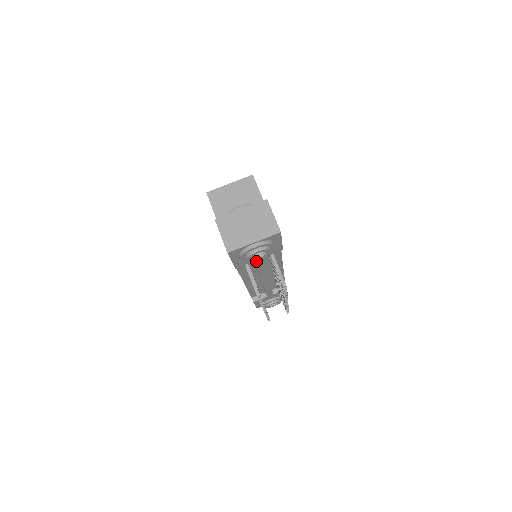
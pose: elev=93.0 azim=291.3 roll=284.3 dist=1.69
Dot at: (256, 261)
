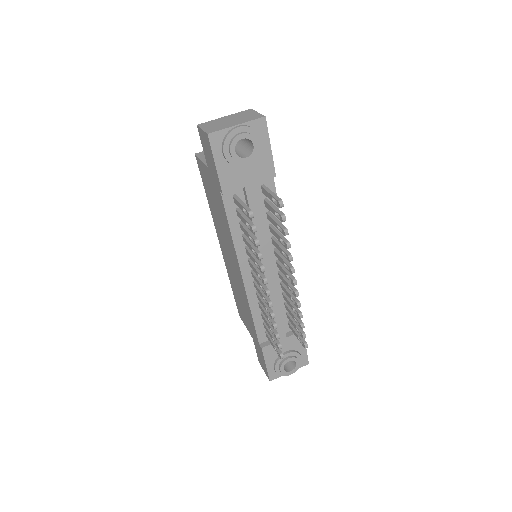
Dot at: (247, 190)
